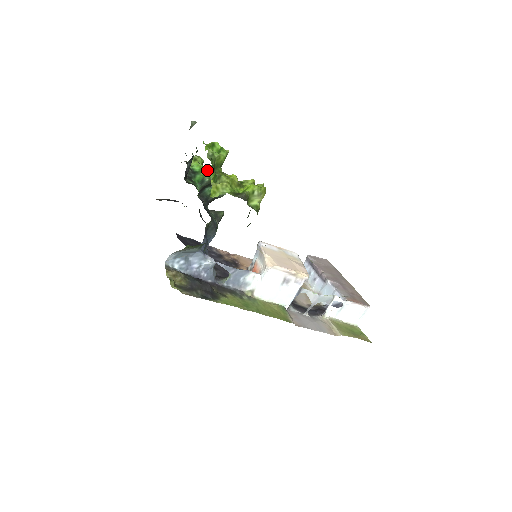
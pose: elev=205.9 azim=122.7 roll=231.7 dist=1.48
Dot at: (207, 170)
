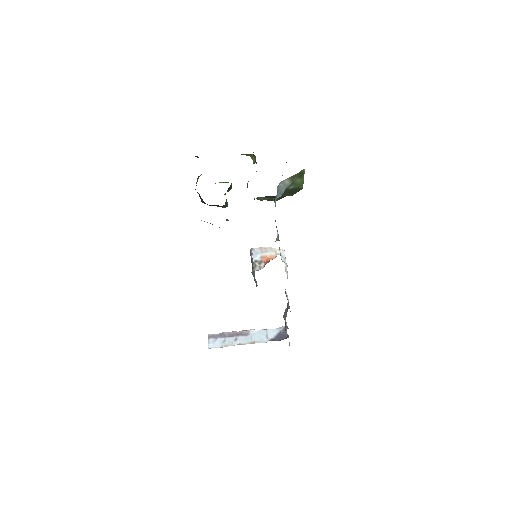
Dot at: (220, 182)
